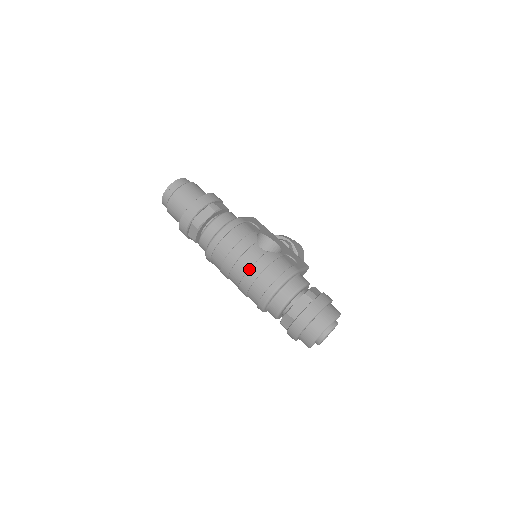
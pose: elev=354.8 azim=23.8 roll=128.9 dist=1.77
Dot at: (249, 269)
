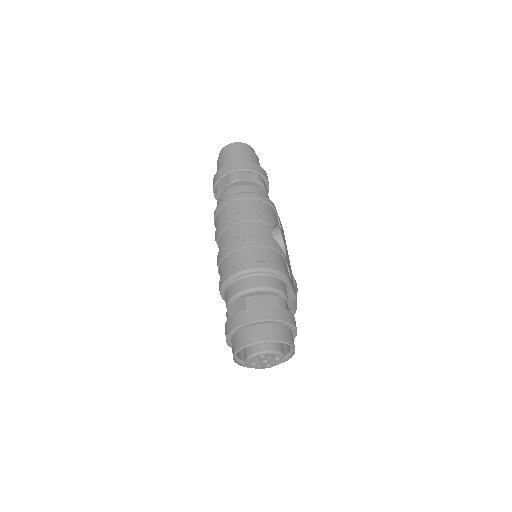
Dot at: (246, 236)
